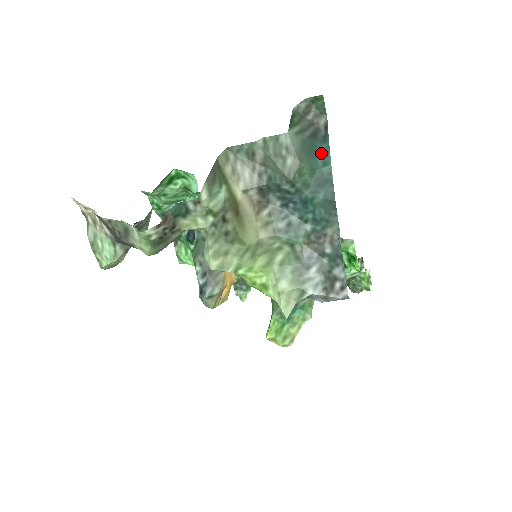
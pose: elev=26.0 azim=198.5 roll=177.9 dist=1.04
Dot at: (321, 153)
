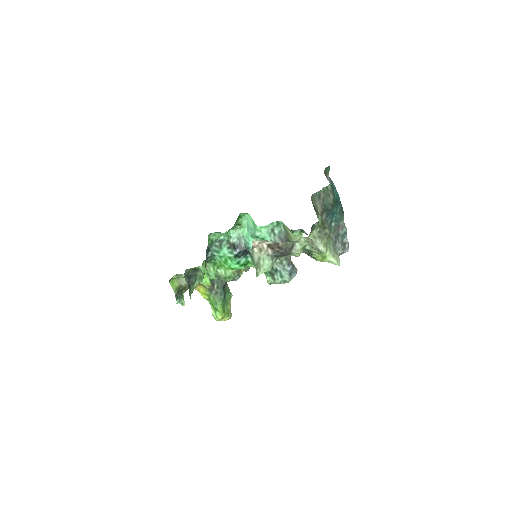
Dot at: (334, 191)
